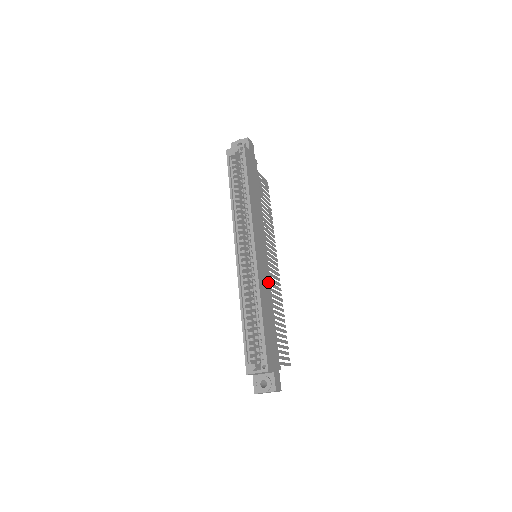
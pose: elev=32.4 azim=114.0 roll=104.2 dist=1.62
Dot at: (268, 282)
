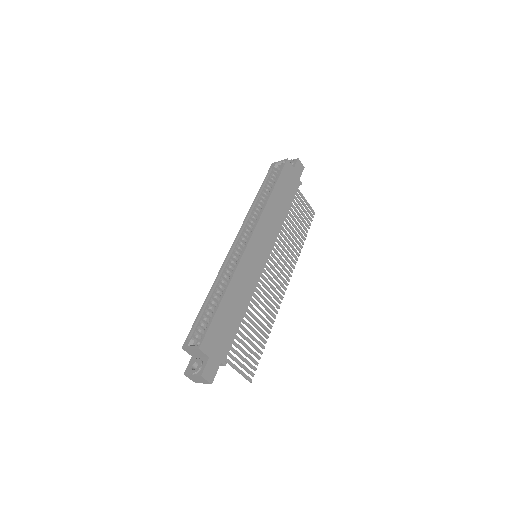
Dot at: (254, 280)
